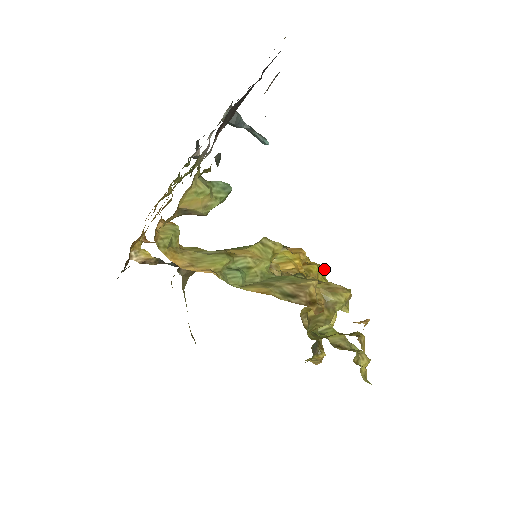
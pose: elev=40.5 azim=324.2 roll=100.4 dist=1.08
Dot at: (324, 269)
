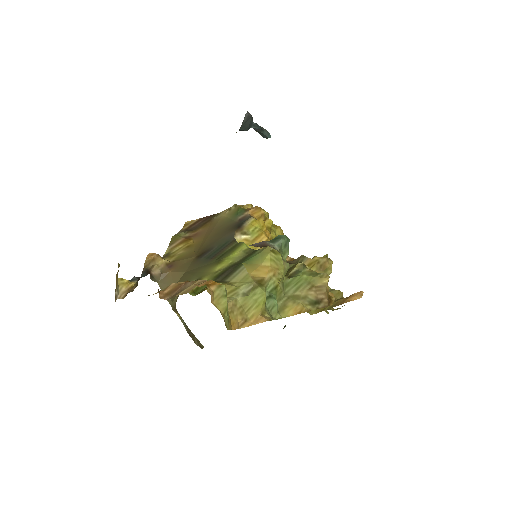
Dot at: (267, 213)
